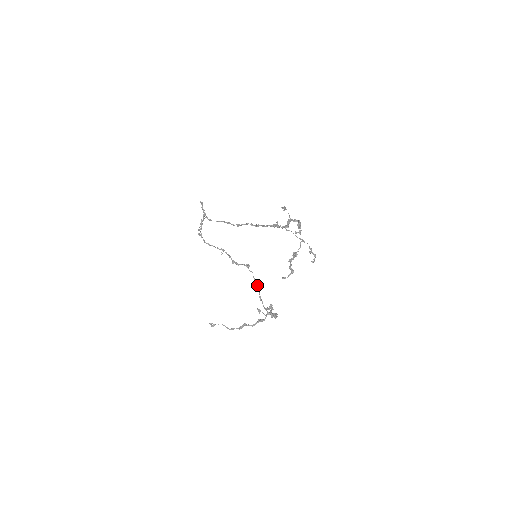
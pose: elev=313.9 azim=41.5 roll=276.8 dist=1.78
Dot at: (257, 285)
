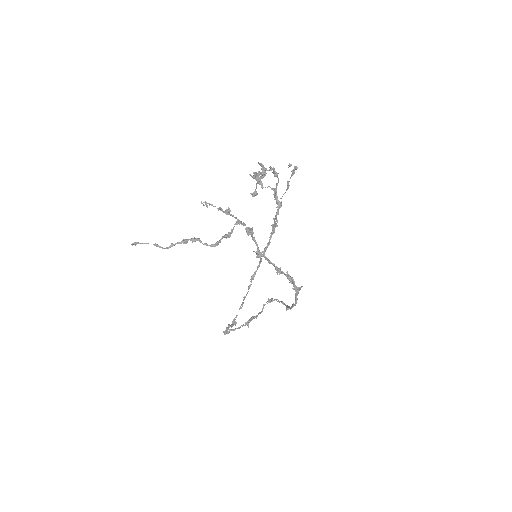
Dot at: (281, 302)
